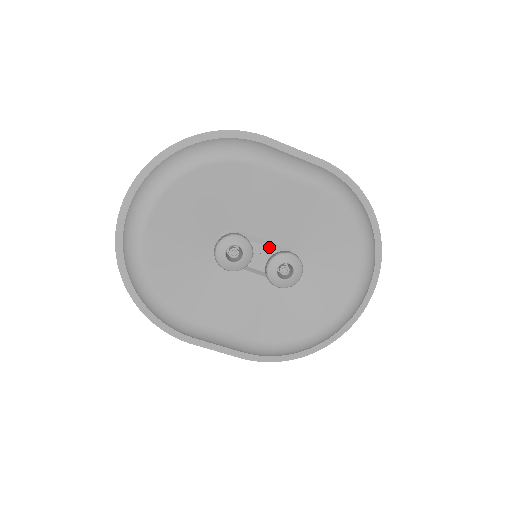
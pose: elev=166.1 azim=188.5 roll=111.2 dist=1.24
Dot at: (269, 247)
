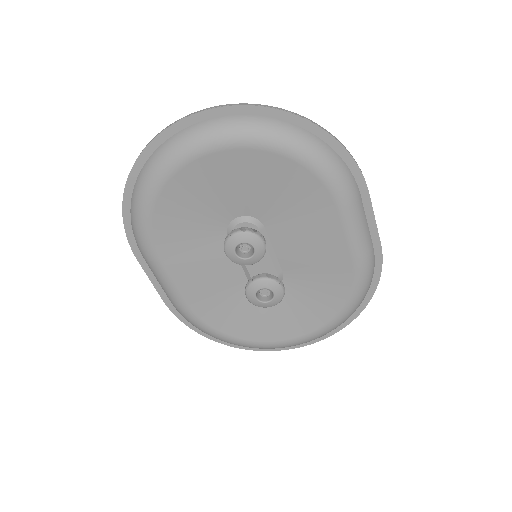
Dot at: (272, 260)
